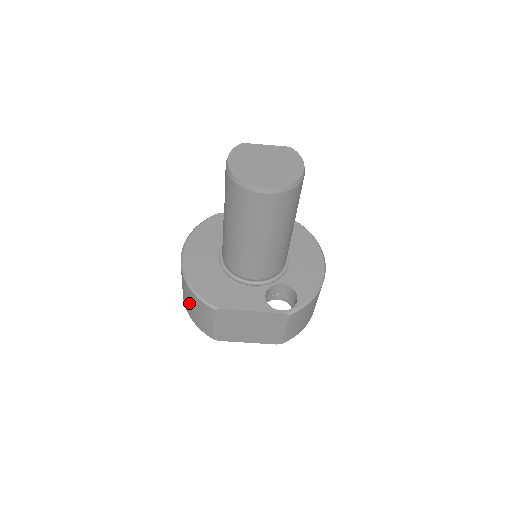
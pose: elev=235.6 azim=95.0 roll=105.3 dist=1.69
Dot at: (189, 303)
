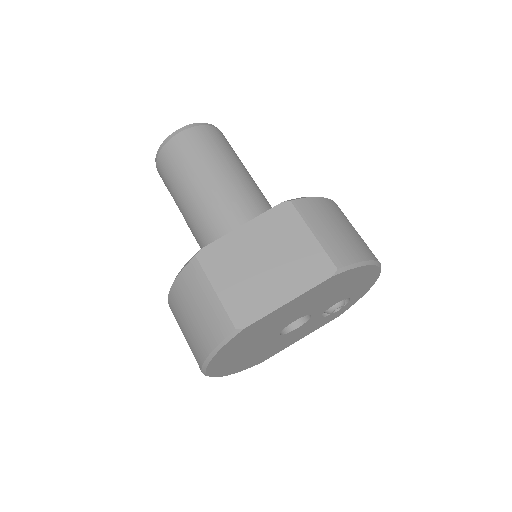
Dot at: (188, 324)
